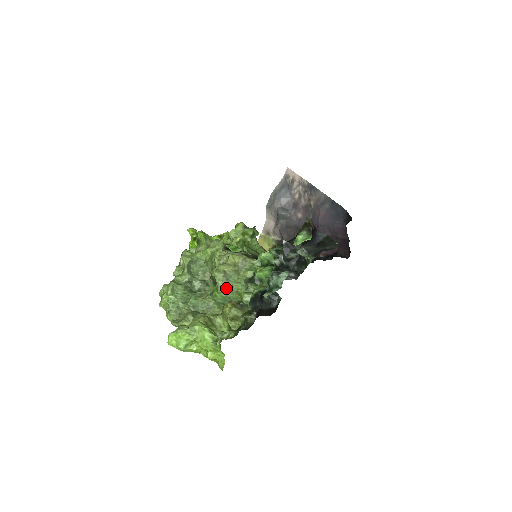
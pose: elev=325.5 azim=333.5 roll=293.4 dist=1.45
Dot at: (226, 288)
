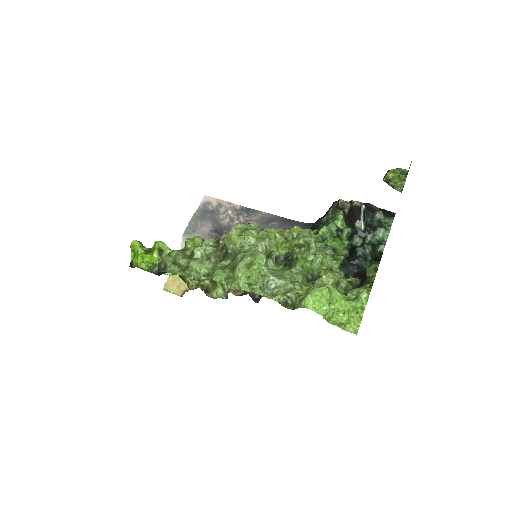
Dot at: (314, 256)
